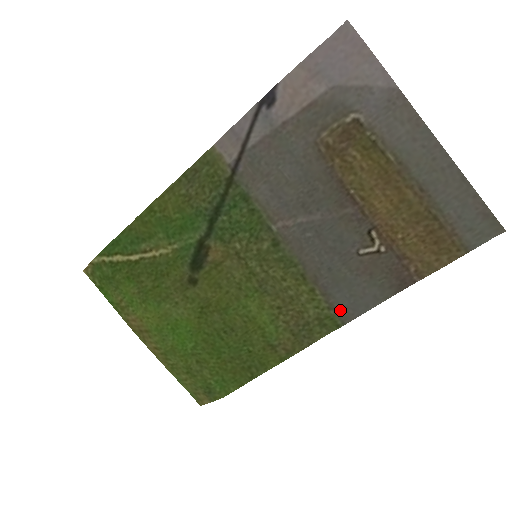
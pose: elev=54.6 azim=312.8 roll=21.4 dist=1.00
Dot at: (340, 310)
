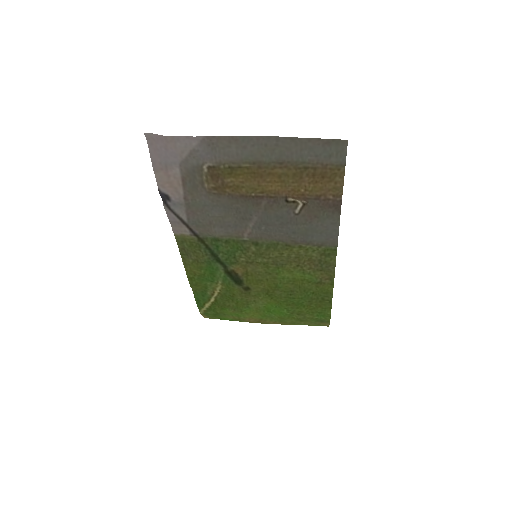
Dot at: (325, 243)
